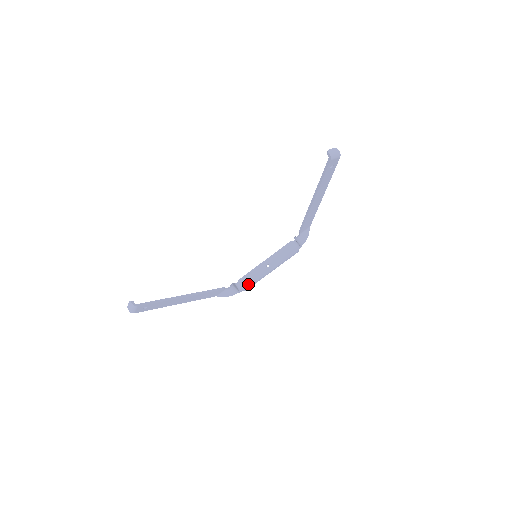
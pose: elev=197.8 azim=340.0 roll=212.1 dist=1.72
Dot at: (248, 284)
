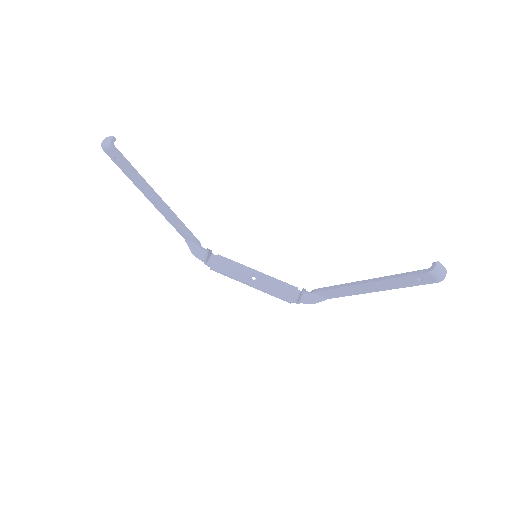
Dot at: (220, 268)
